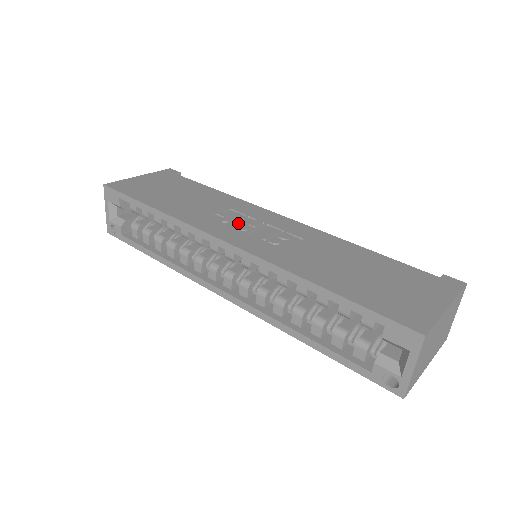
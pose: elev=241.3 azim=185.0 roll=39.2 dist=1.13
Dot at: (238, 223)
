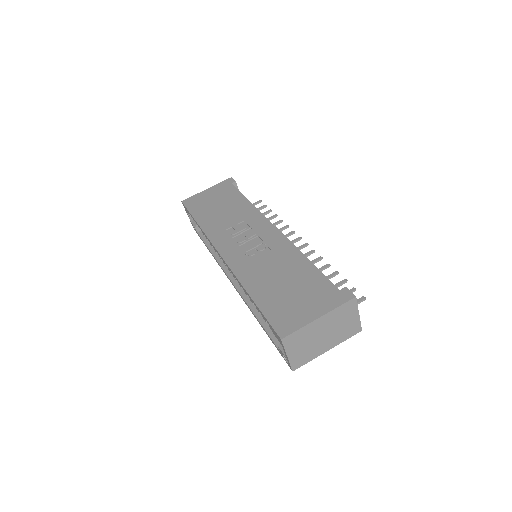
Dot at: (240, 235)
